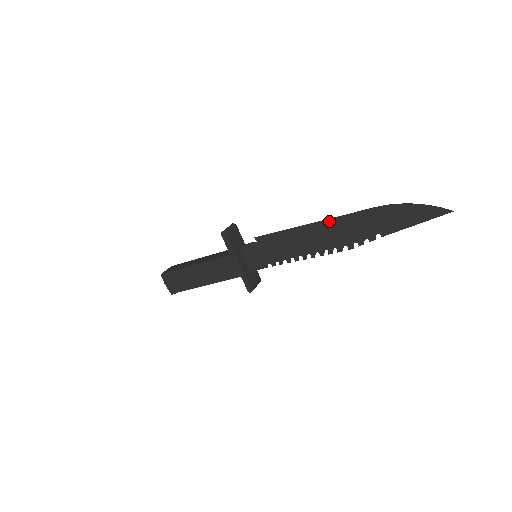
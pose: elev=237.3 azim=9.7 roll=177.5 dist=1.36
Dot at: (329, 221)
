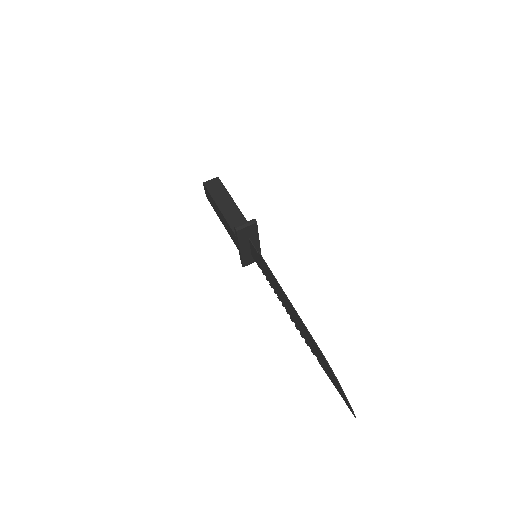
Dot at: (296, 313)
